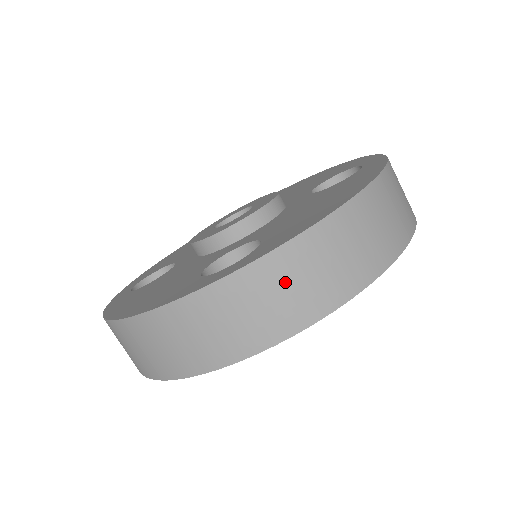
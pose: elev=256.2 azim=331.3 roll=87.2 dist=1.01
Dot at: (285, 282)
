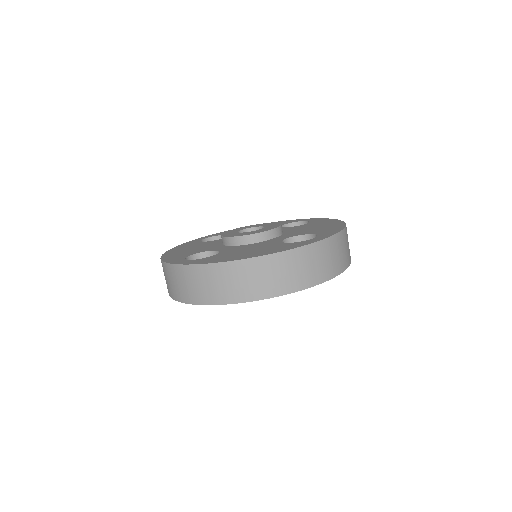
Dot at: (340, 248)
